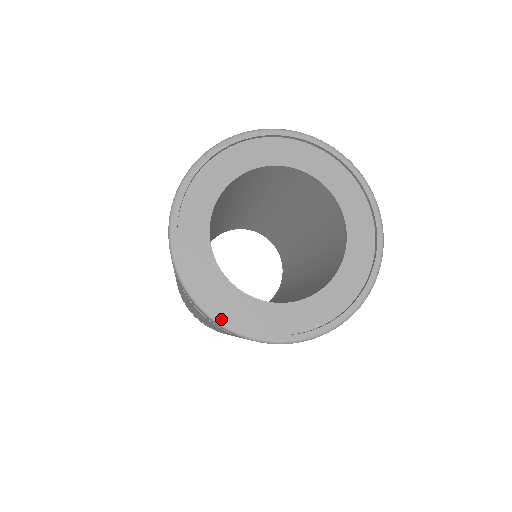
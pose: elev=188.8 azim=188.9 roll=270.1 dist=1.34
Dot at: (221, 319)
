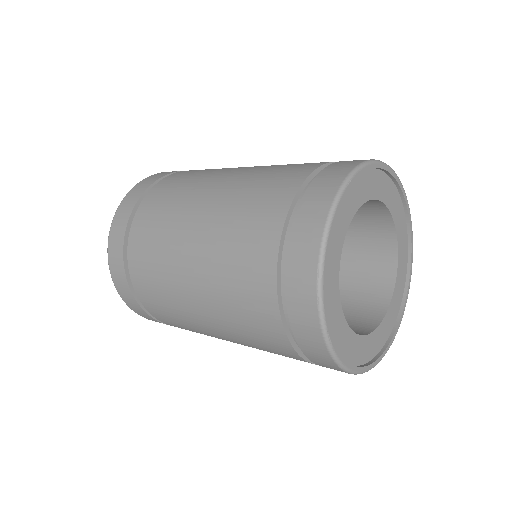
Dot at: (359, 369)
